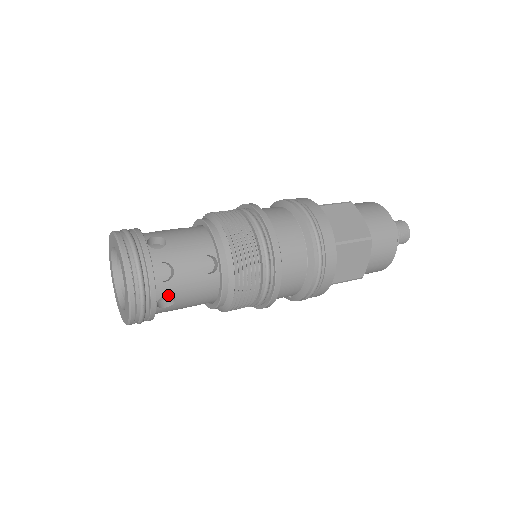
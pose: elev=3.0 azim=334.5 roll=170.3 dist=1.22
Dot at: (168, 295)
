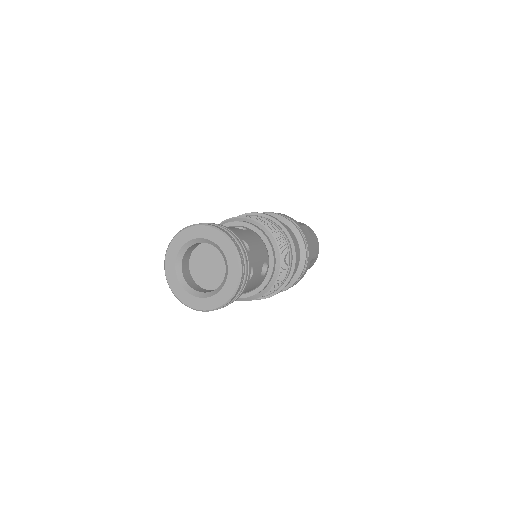
Dot at: occluded
